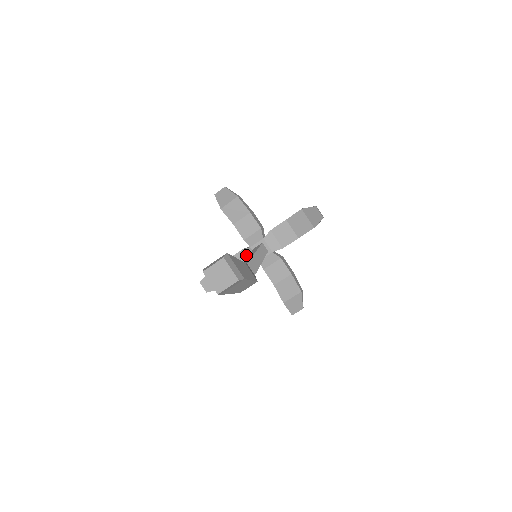
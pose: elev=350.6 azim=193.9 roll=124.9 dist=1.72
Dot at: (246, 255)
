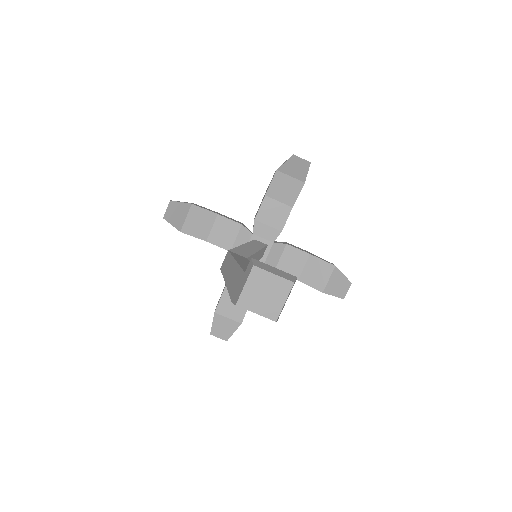
Dot at: (239, 233)
